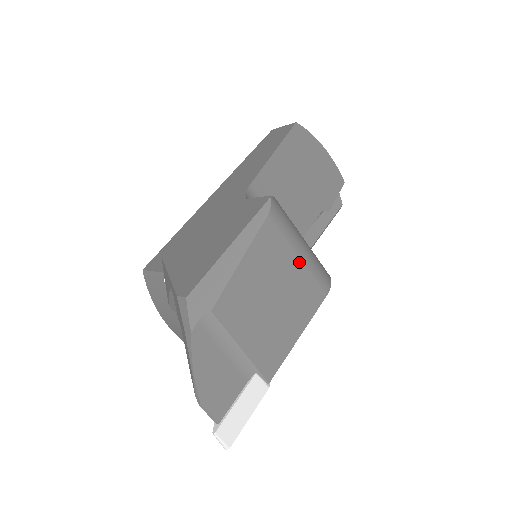
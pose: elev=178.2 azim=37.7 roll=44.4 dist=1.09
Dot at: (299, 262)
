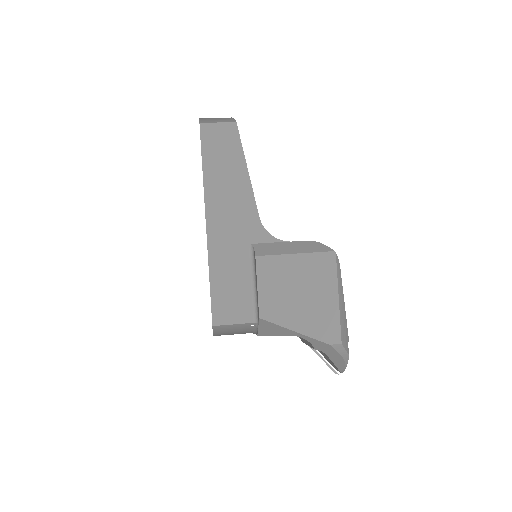
Dot at: occluded
